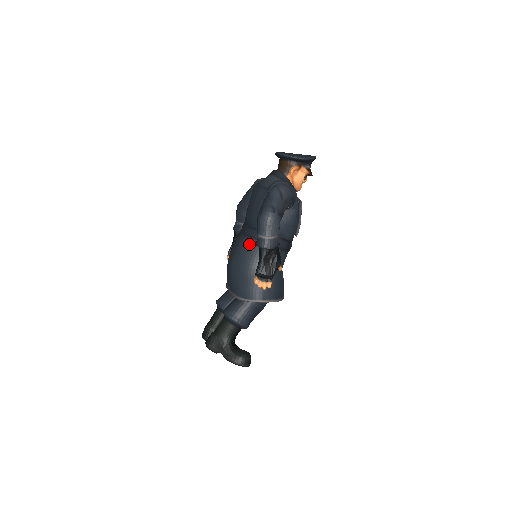
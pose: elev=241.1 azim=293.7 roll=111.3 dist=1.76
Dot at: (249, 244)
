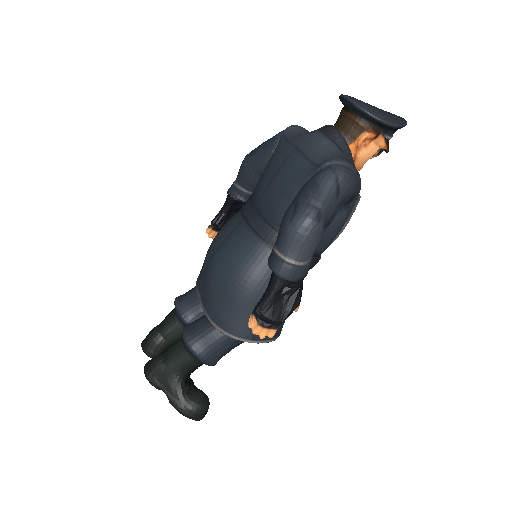
Dot at: (253, 247)
